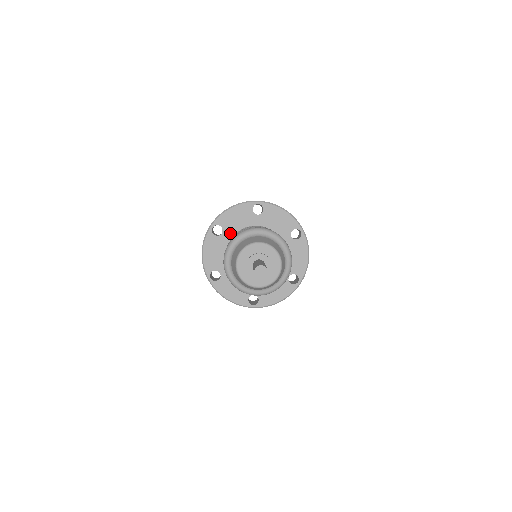
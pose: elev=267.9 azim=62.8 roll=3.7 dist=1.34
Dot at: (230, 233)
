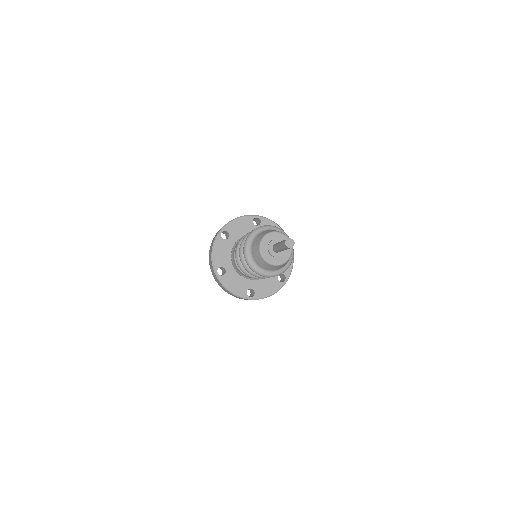
Dot at: (235, 238)
